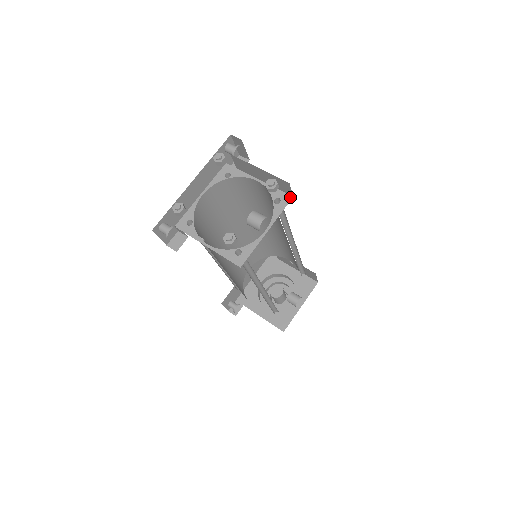
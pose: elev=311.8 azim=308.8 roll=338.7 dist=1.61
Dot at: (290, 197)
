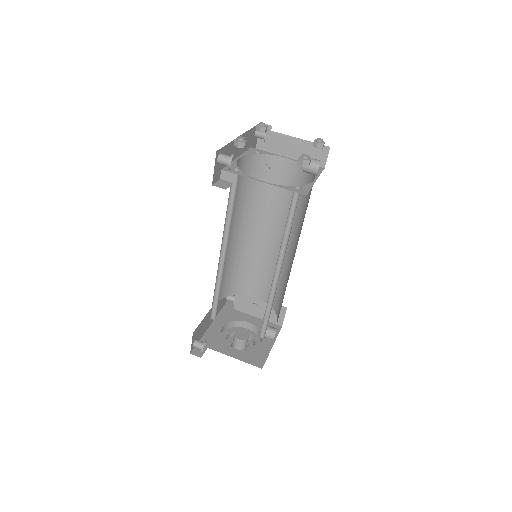
Dot at: (322, 168)
